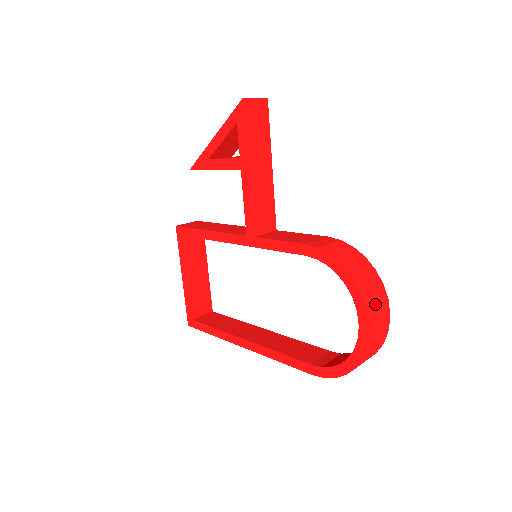
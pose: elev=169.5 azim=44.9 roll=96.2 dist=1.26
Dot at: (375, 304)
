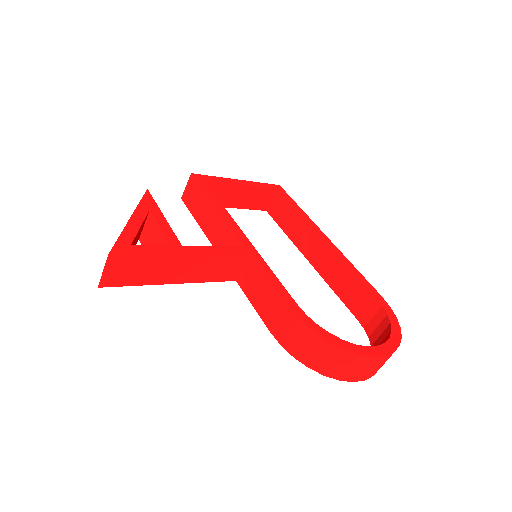
Dot at: (358, 372)
